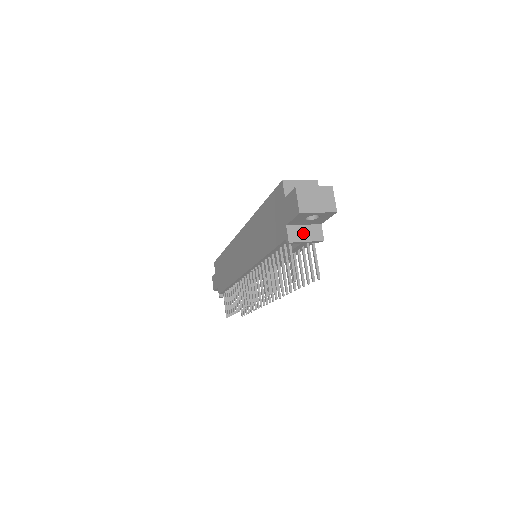
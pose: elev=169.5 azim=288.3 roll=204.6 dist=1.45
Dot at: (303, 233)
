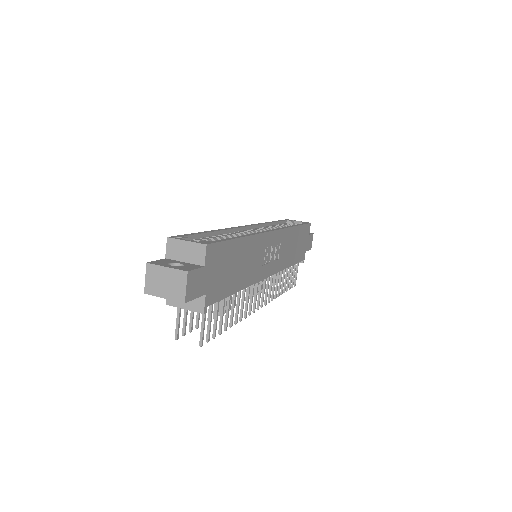
Dot at: occluded
